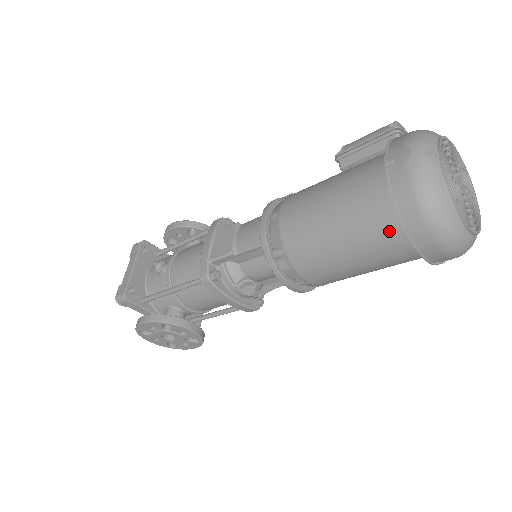
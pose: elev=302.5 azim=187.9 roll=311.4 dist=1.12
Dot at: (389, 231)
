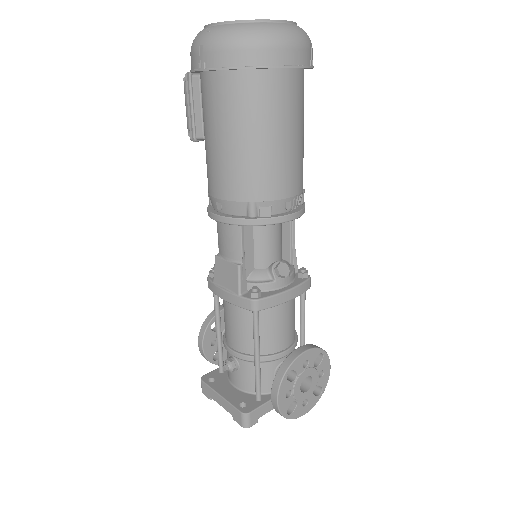
Dot at: (263, 87)
